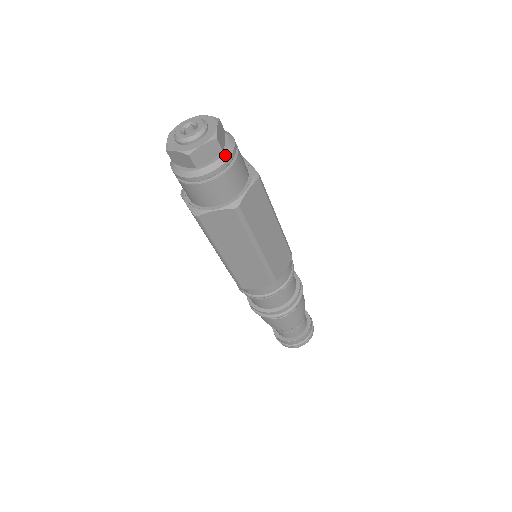
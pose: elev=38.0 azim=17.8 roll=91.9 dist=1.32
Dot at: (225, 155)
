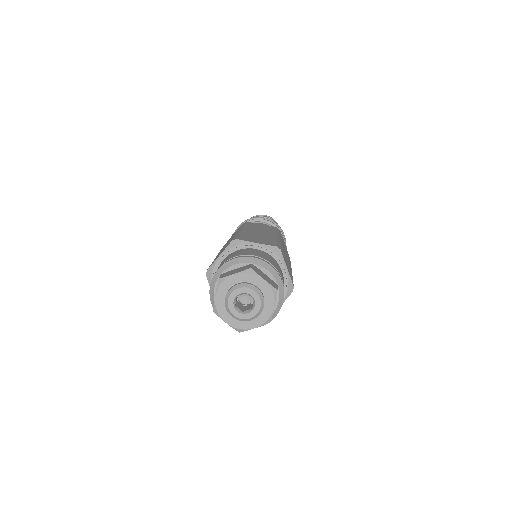
Dot at: (279, 284)
